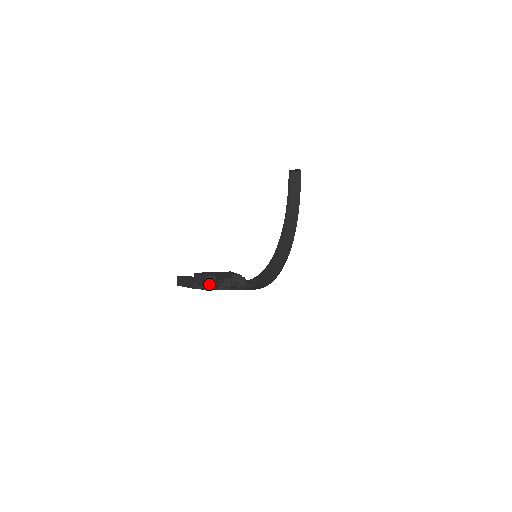
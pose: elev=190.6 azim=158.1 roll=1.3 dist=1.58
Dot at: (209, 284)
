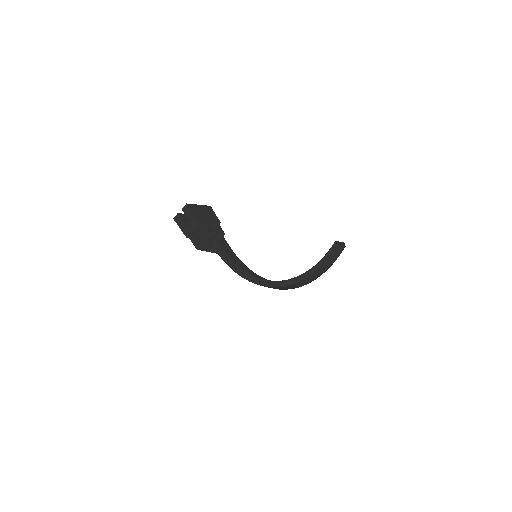
Dot at: (195, 225)
